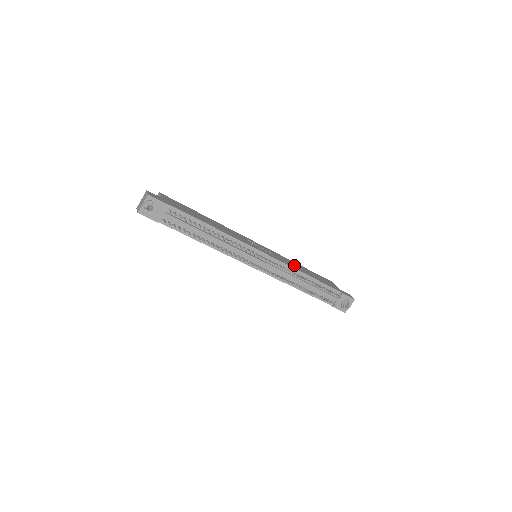
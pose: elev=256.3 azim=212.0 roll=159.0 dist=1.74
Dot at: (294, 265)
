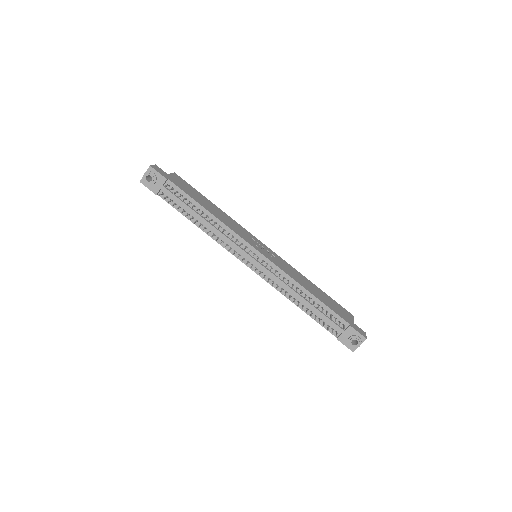
Dot at: (299, 278)
